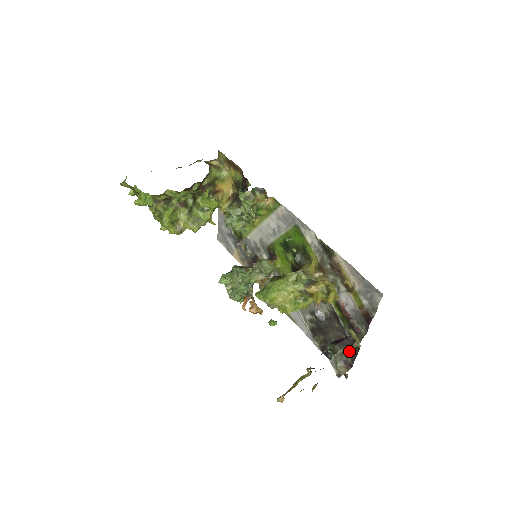
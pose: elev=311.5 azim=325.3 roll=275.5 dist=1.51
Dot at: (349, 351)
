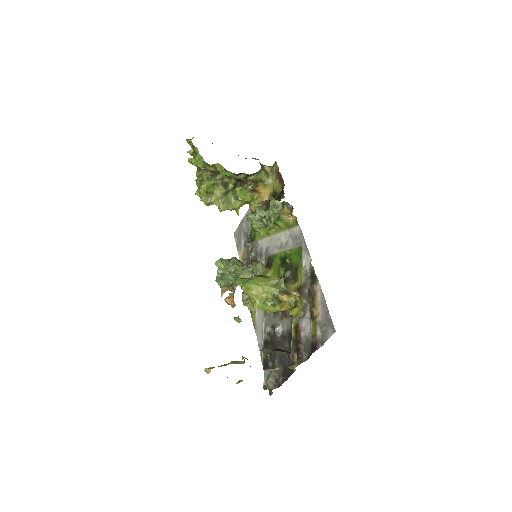
Dot at: (285, 372)
